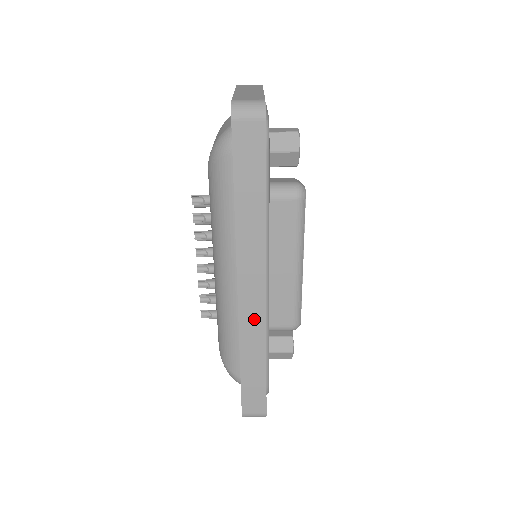
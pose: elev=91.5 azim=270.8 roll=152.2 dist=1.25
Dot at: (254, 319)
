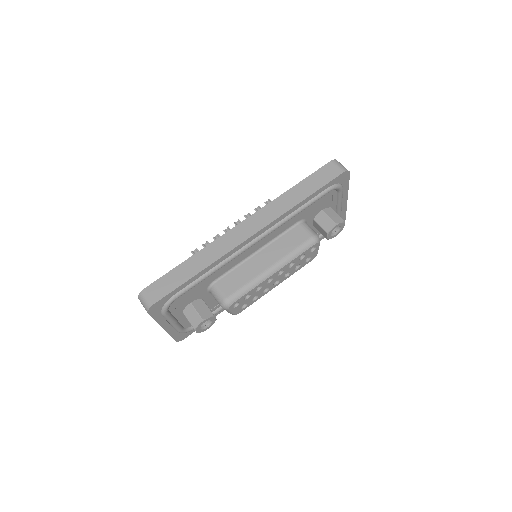
Dot at: (228, 243)
